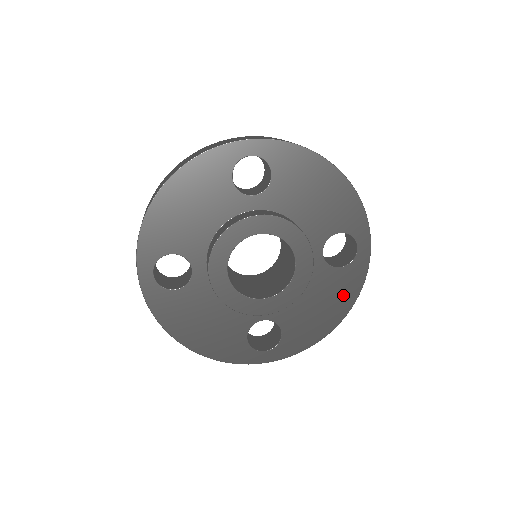
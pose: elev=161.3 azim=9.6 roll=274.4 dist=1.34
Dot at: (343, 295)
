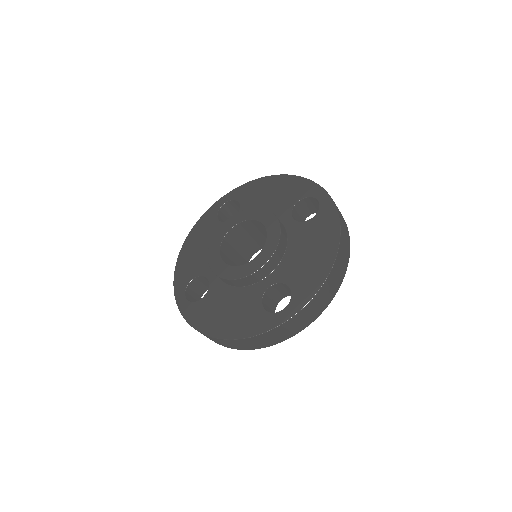
Dot at: (326, 233)
